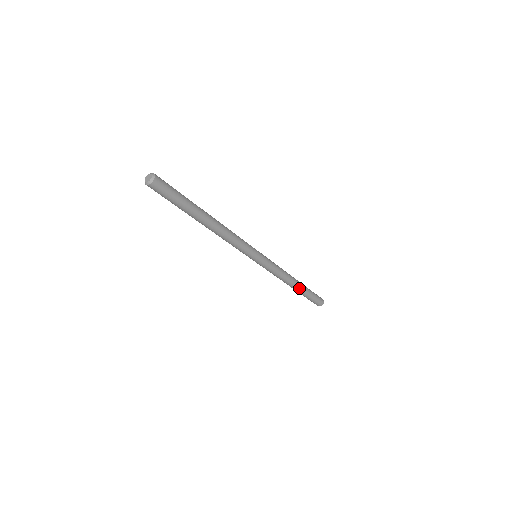
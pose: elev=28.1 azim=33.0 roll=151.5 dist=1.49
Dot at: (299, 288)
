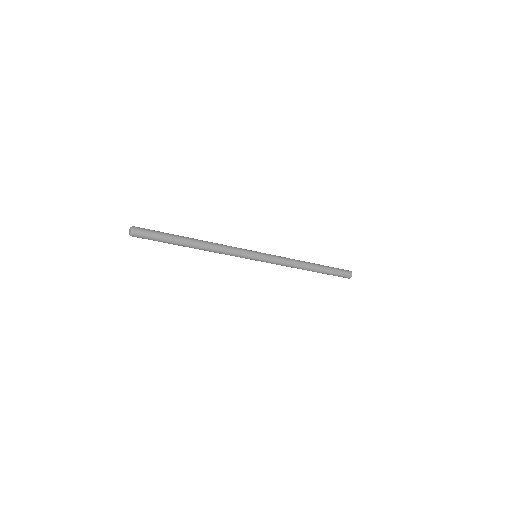
Dot at: (313, 271)
